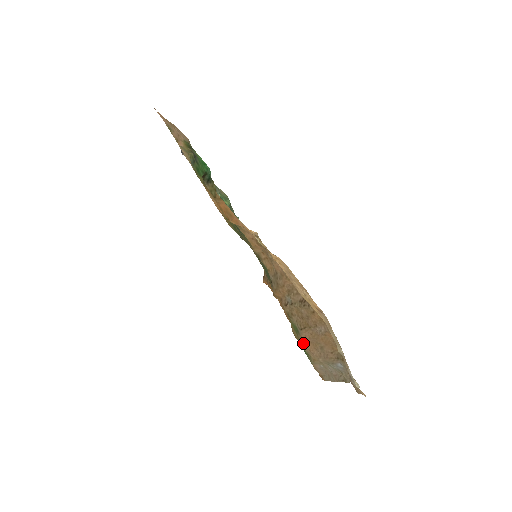
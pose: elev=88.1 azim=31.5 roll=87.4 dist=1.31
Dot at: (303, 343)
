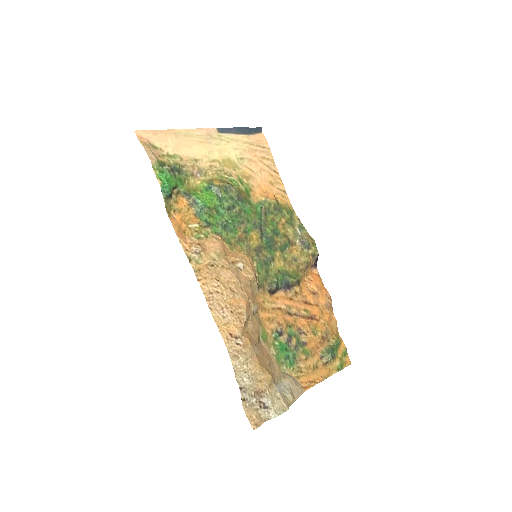
Dot at: (268, 352)
